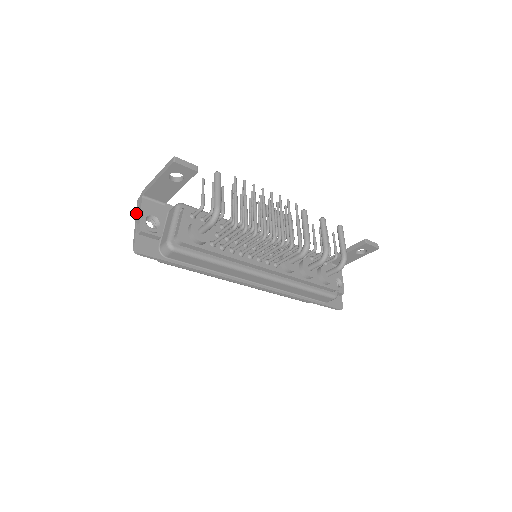
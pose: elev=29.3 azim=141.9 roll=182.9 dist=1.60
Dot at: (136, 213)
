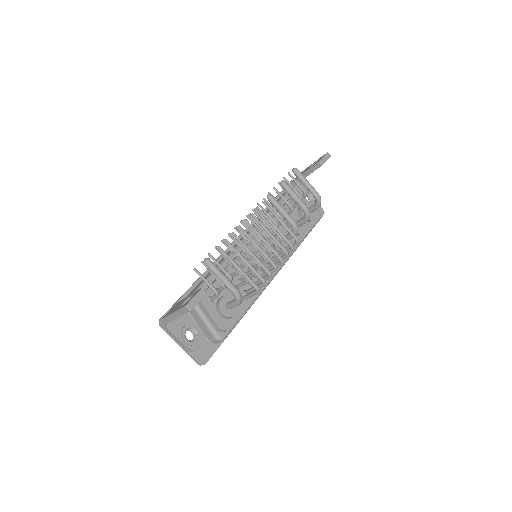
Dot at: occluded
